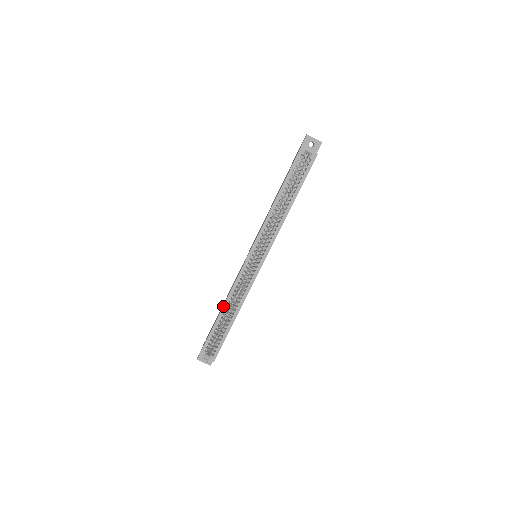
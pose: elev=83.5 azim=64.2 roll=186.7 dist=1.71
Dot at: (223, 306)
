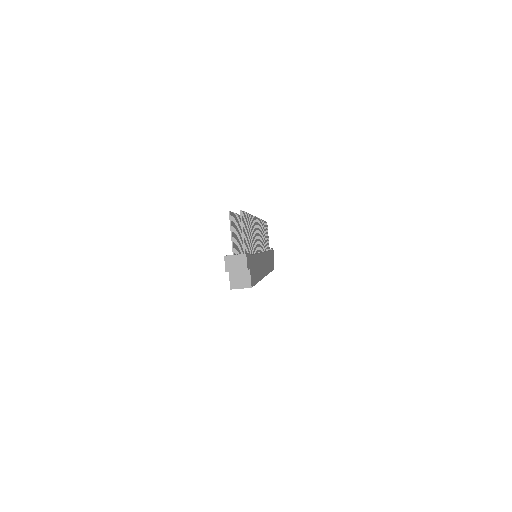
Dot at: occluded
